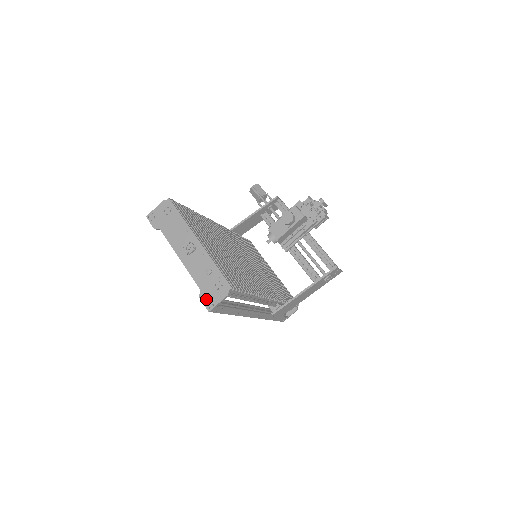
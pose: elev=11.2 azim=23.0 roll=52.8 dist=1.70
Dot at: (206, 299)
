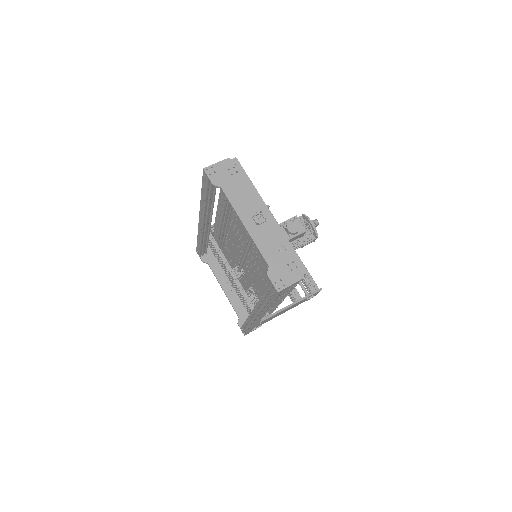
Dot at: (276, 277)
